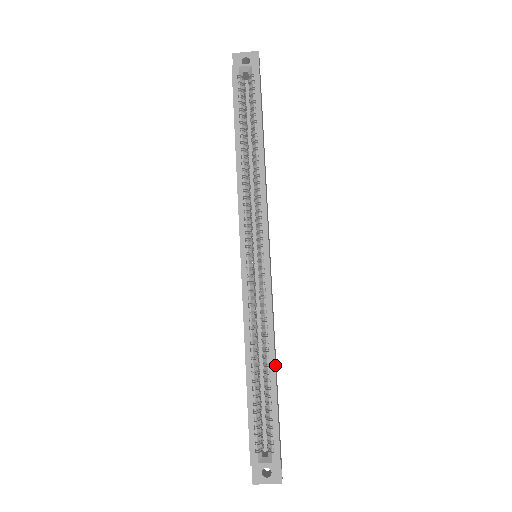
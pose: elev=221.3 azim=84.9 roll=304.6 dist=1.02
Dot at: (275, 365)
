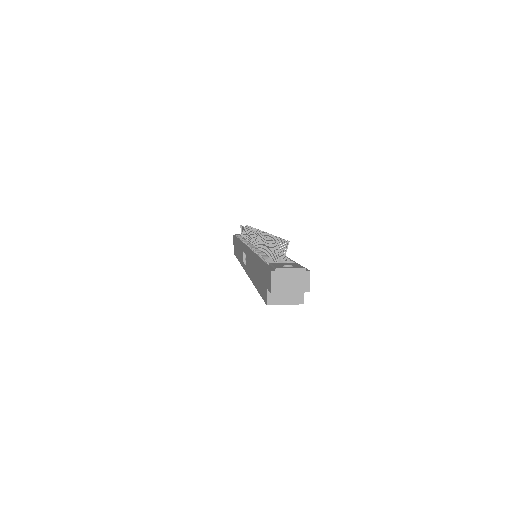
Dot at: occluded
